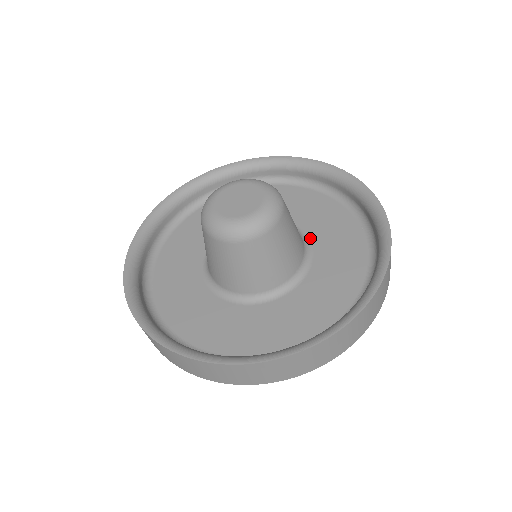
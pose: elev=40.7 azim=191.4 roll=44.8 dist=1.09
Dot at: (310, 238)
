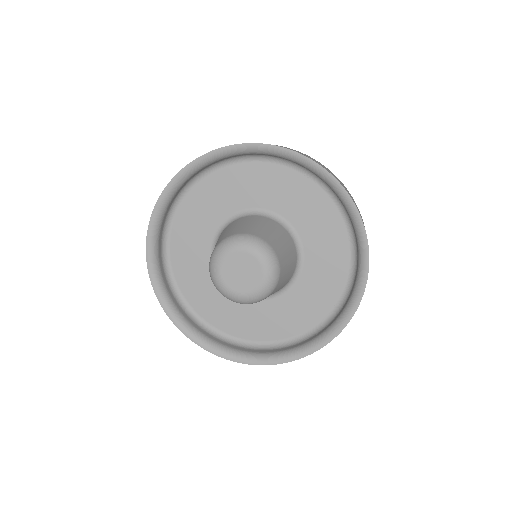
Dot at: (277, 212)
